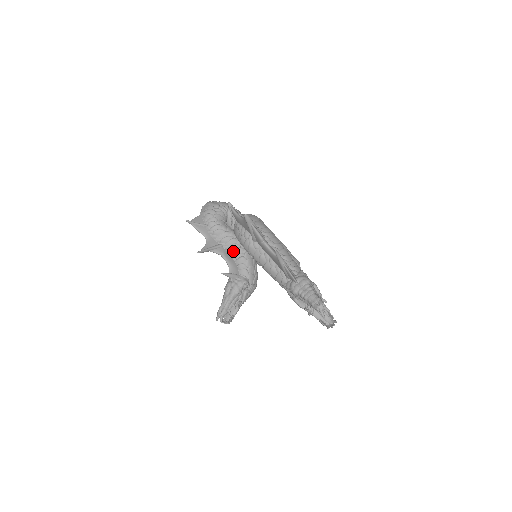
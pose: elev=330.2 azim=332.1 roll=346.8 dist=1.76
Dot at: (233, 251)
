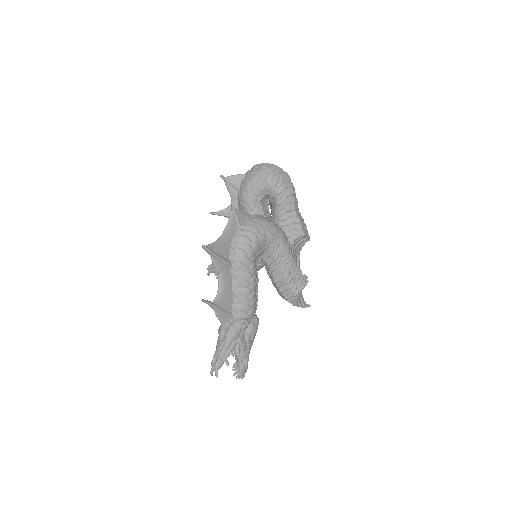
Dot at: occluded
